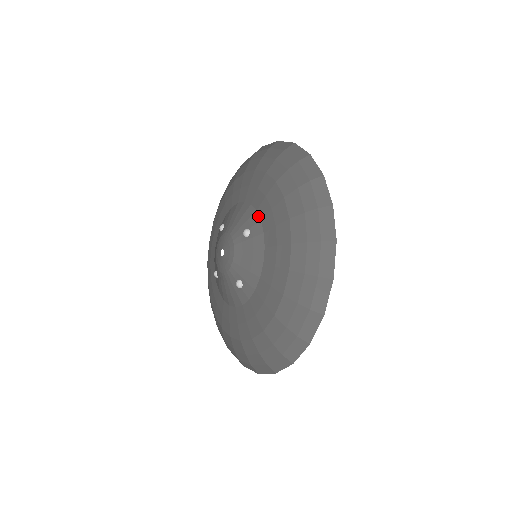
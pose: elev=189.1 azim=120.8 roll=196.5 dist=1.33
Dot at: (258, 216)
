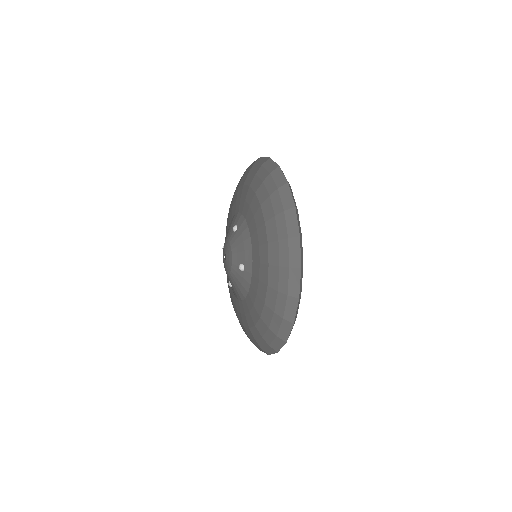
Dot at: (240, 213)
